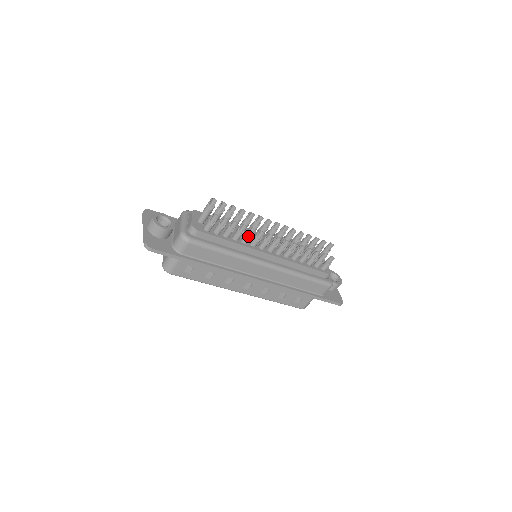
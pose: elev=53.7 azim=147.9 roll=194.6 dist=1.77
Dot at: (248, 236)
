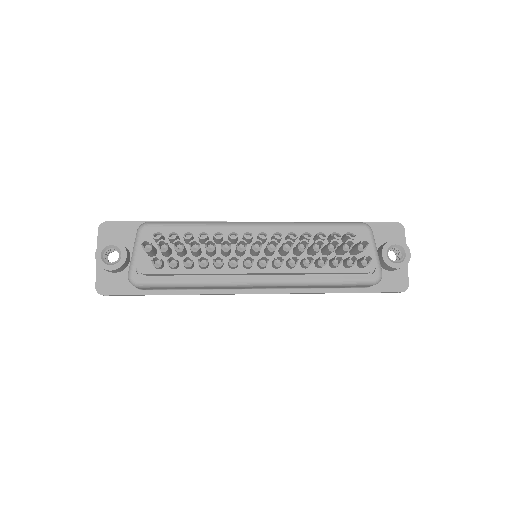
Dot at: (216, 265)
